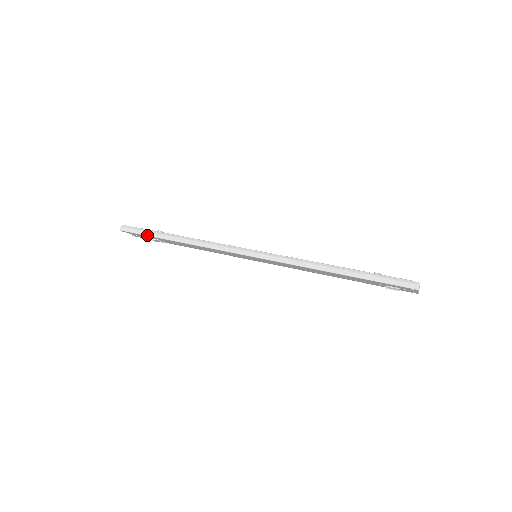
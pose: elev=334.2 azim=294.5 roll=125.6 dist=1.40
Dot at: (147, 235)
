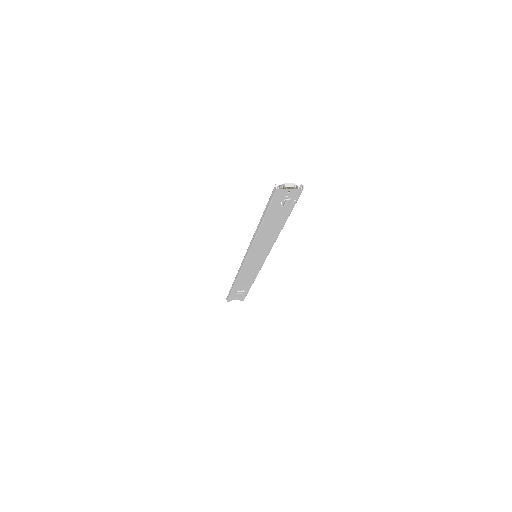
Dot at: (230, 293)
